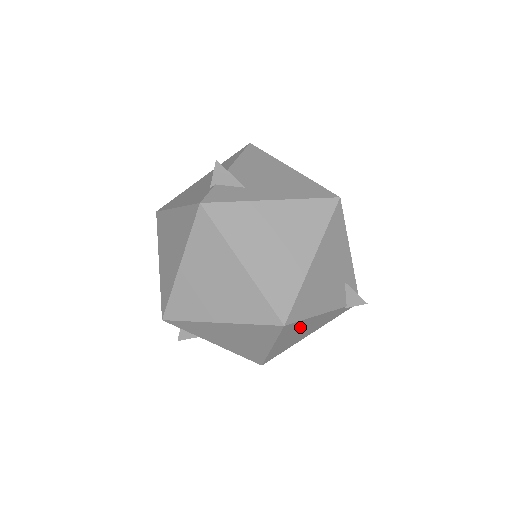
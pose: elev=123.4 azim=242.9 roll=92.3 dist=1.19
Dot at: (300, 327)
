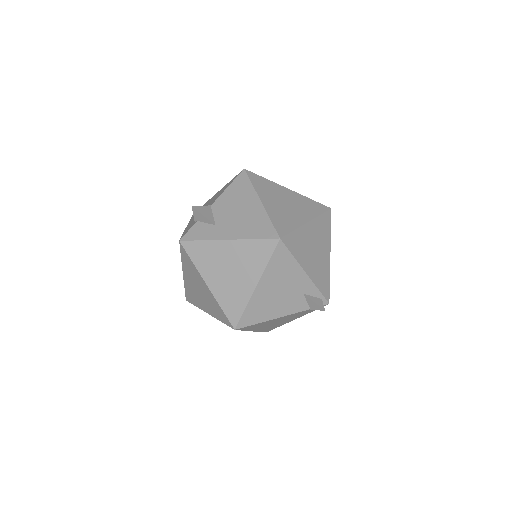
Dot at: (264, 324)
